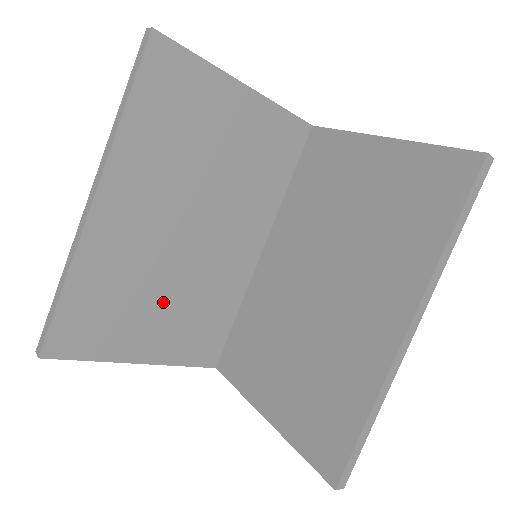
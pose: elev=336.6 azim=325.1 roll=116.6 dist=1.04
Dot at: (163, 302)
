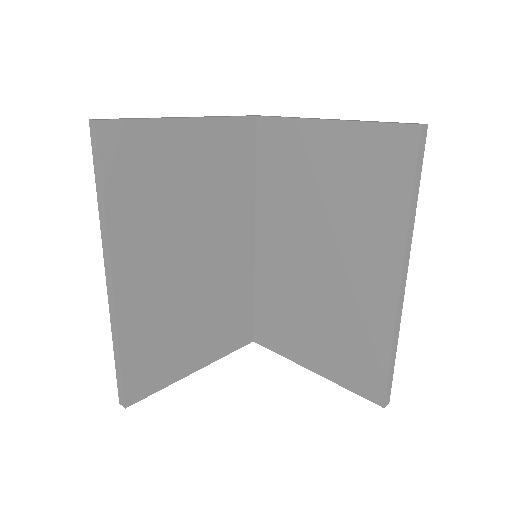
Dot at: (196, 320)
